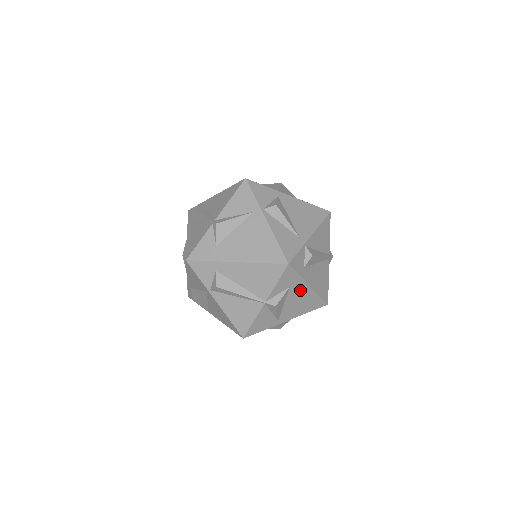
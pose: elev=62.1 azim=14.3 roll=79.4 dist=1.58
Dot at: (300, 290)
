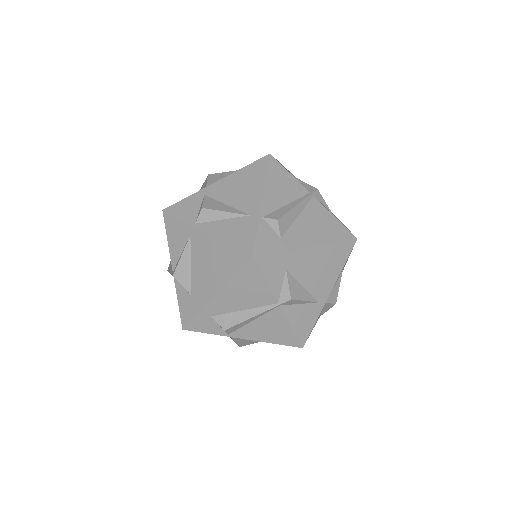
Dot at: (303, 260)
